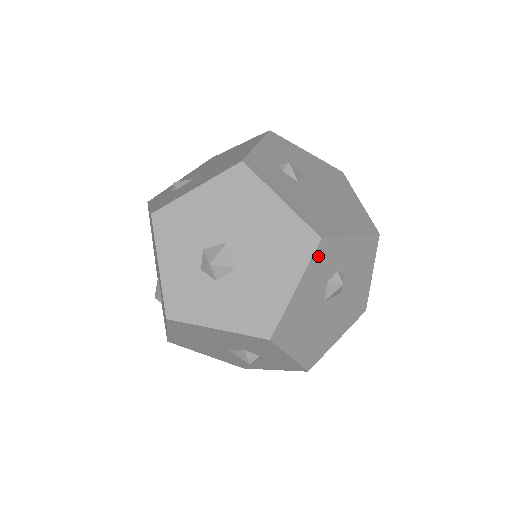
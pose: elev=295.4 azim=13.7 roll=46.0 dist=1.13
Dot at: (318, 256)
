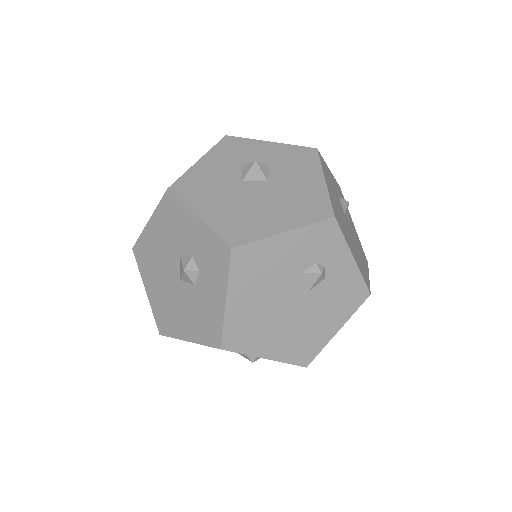
Dot at: (224, 145)
